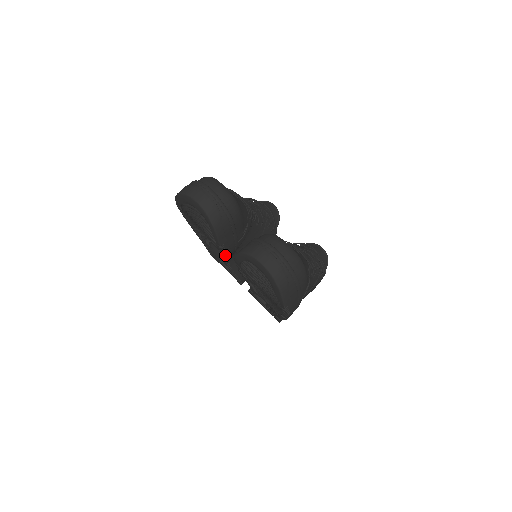
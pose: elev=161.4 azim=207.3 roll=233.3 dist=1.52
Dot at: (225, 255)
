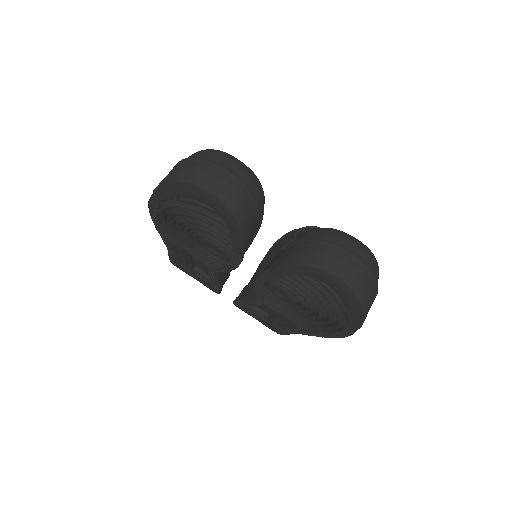
Dot at: (236, 265)
